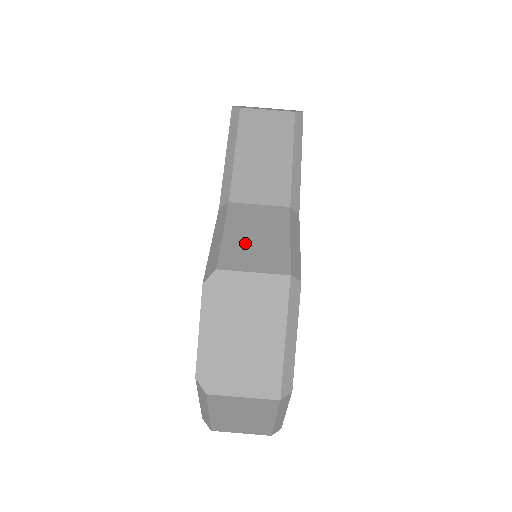
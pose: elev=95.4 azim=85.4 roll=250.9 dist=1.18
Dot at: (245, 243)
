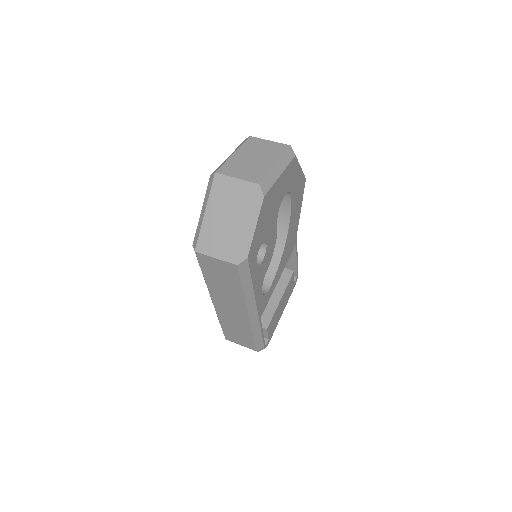
Dot at: occluded
